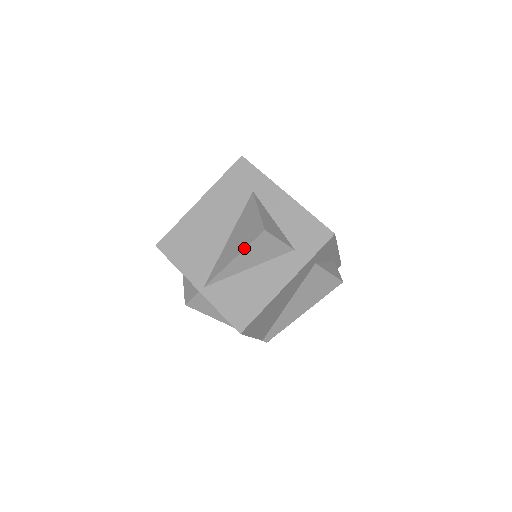
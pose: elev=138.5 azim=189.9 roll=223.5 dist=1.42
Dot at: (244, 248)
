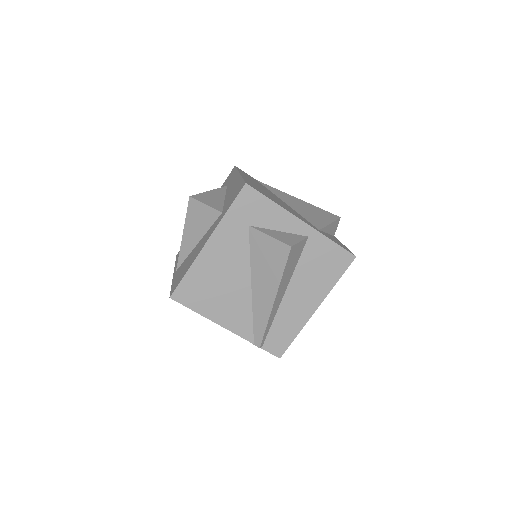
Dot at: (185, 221)
